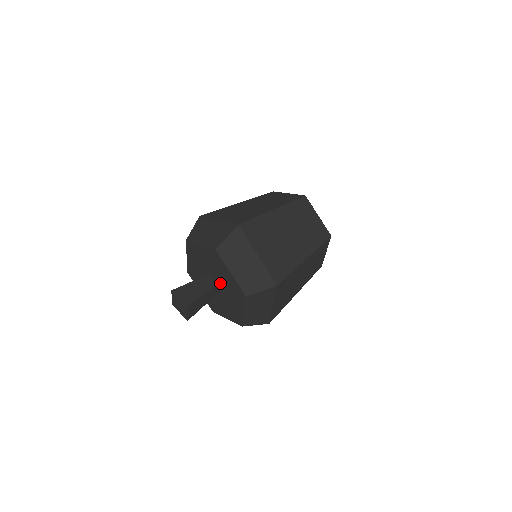
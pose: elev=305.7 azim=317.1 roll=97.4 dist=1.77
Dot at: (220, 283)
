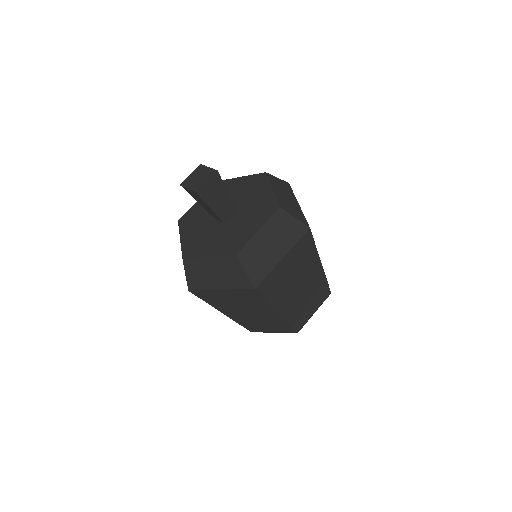
Dot at: (239, 209)
